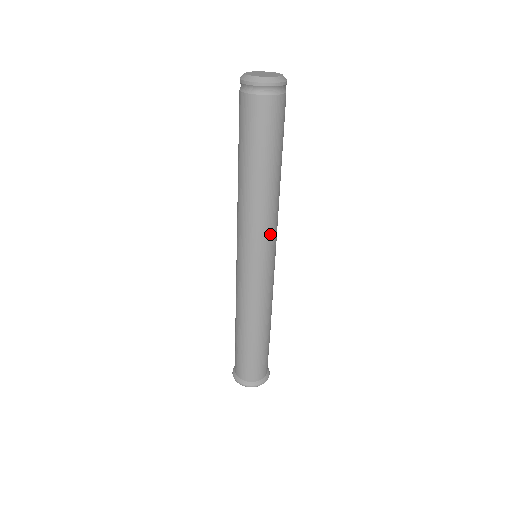
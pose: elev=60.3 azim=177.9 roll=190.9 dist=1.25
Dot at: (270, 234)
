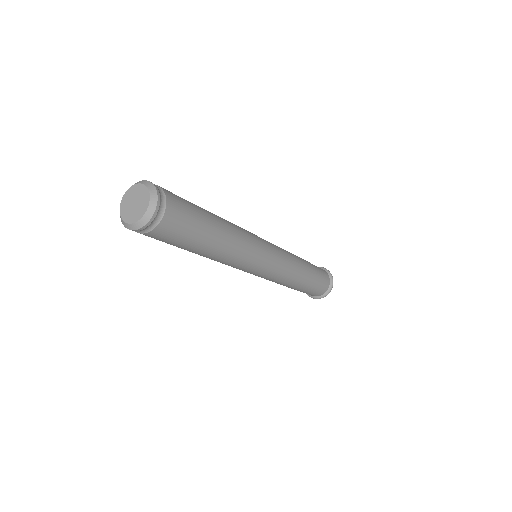
Dot at: (237, 267)
